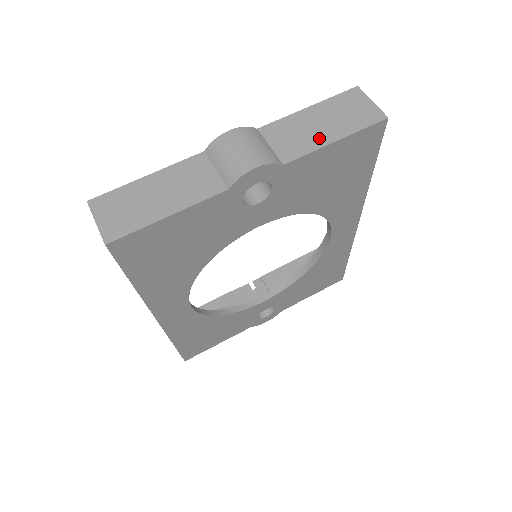
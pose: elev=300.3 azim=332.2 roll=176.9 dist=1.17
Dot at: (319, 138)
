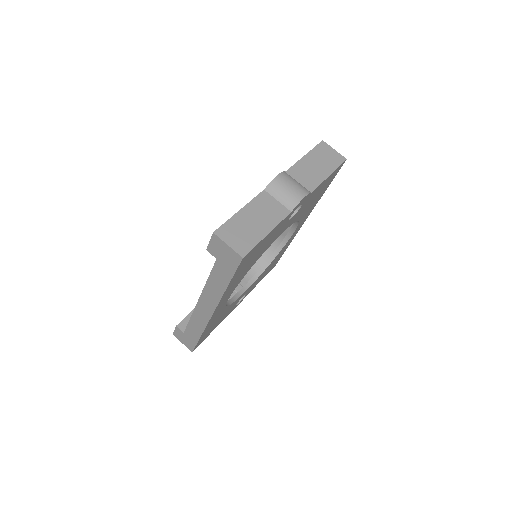
Dot at: (320, 175)
